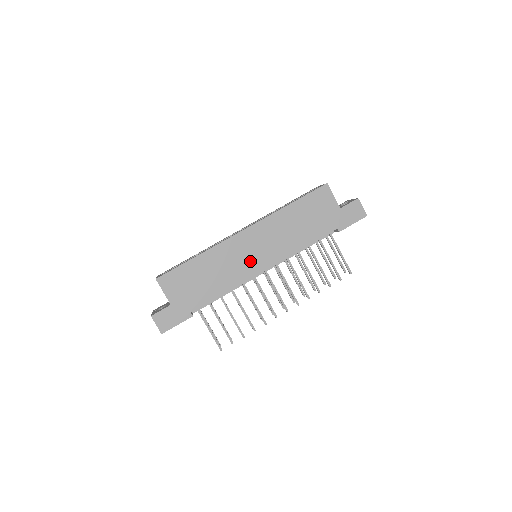
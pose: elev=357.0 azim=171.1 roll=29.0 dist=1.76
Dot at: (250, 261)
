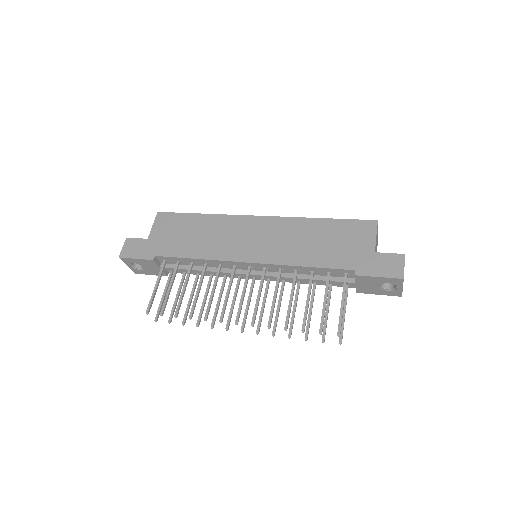
Dot at: (241, 246)
